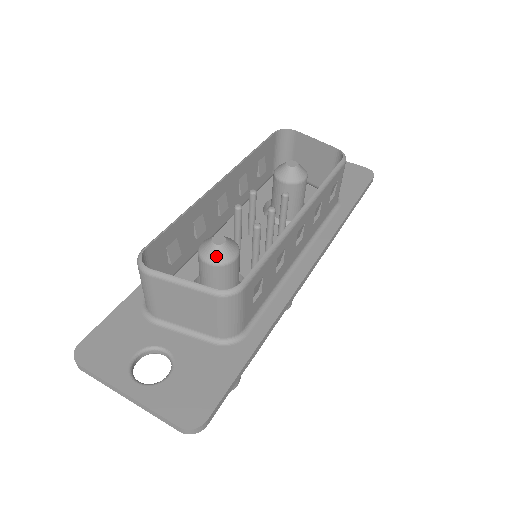
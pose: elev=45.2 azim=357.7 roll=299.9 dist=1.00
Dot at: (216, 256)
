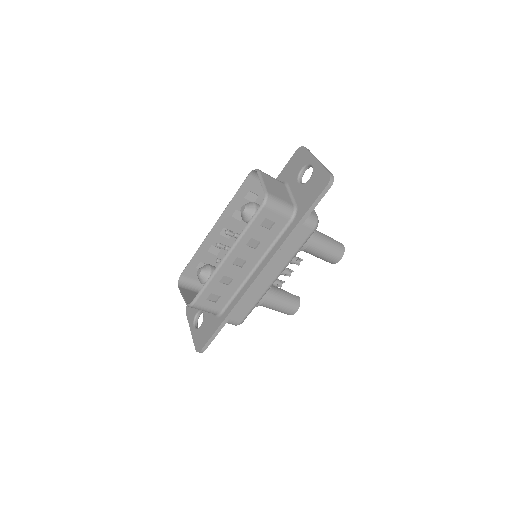
Dot at: (199, 280)
